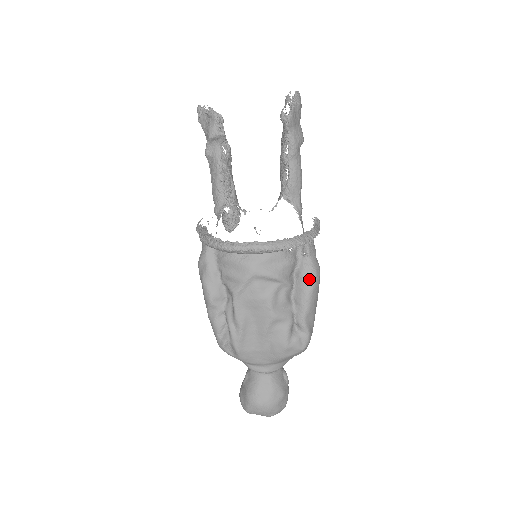
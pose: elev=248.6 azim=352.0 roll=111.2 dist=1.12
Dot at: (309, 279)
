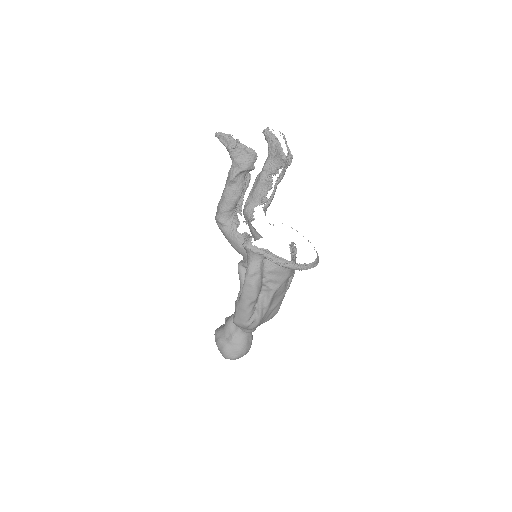
Dot at: occluded
